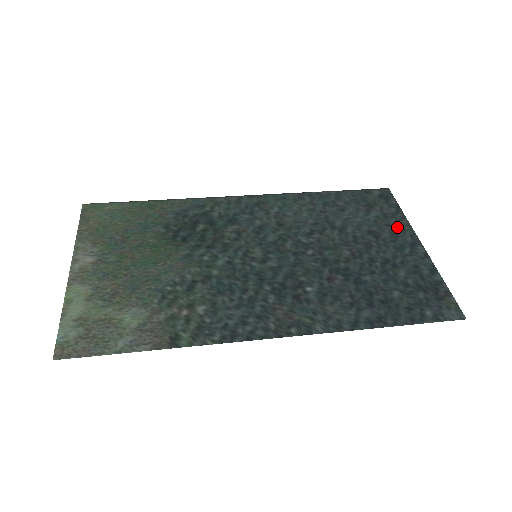
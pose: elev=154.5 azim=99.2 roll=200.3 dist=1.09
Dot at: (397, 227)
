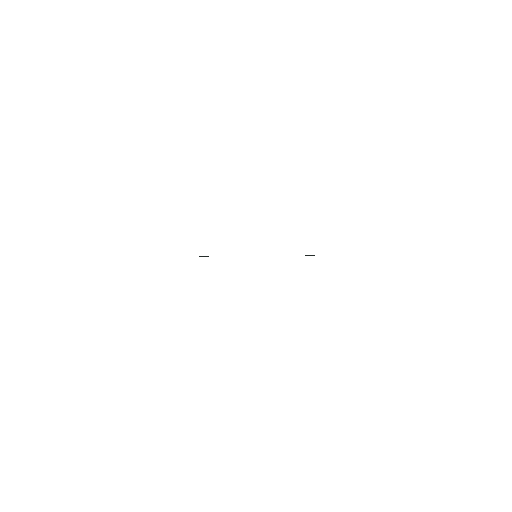
Dot at: occluded
